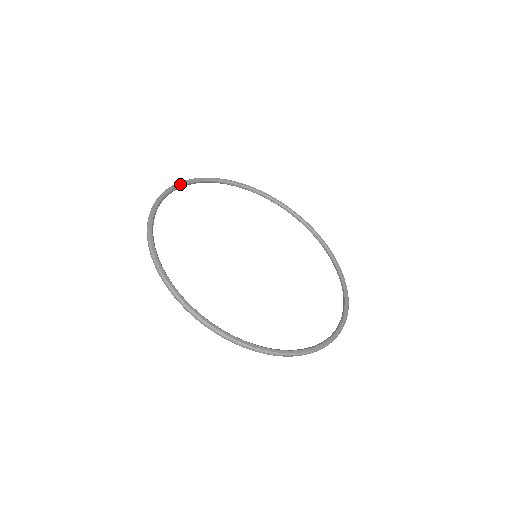
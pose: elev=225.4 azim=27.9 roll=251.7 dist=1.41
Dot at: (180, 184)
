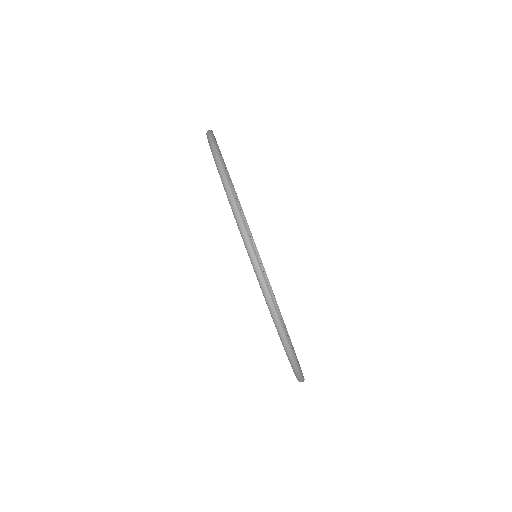
Dot at: occluded
